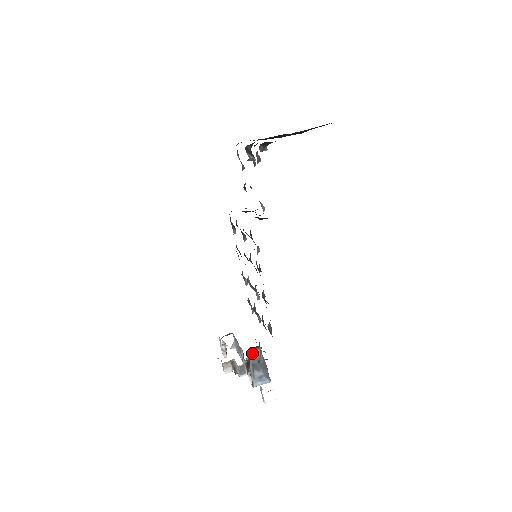
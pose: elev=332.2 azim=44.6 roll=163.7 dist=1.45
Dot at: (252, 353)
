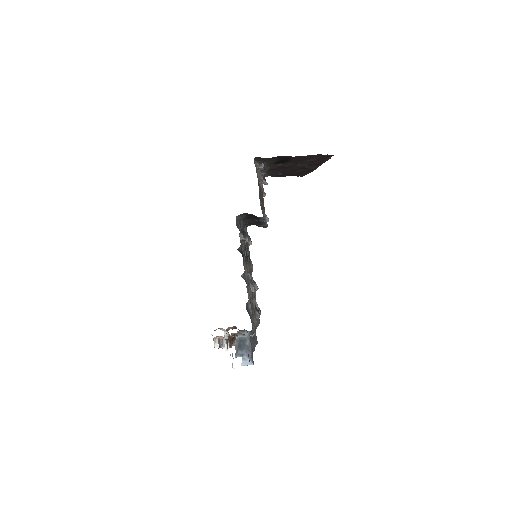
Dot at: occluded
